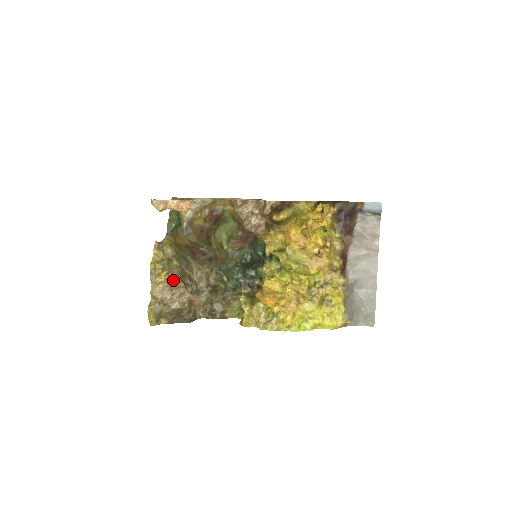
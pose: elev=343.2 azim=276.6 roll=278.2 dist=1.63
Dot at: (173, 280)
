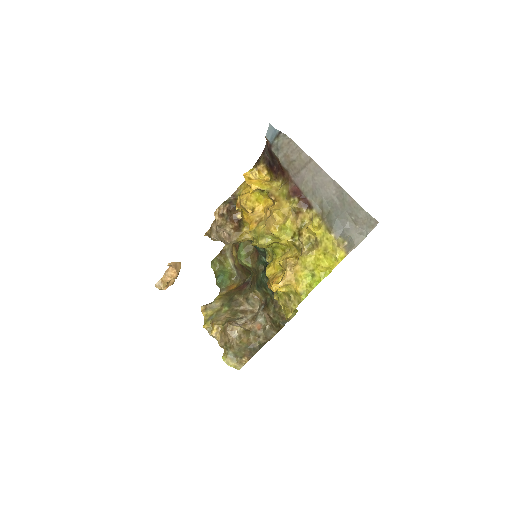
Dot at: (222, 325)
